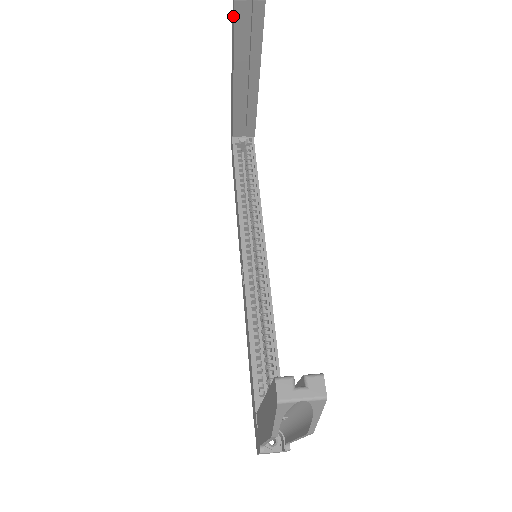
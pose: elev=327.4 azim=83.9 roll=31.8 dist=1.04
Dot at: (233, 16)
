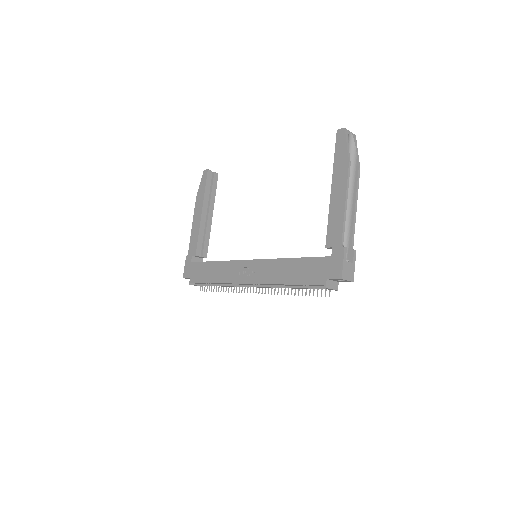
Dot at: (204, 180)
